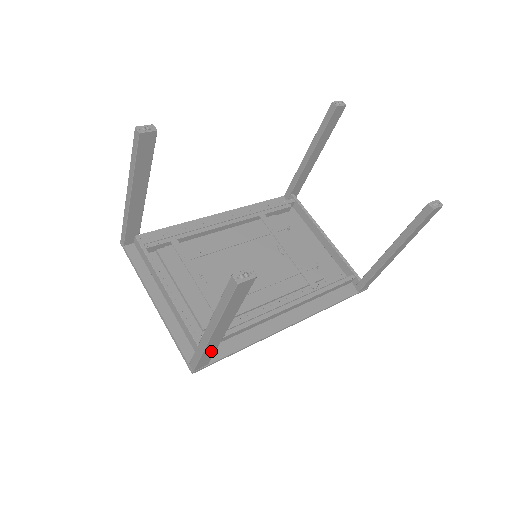
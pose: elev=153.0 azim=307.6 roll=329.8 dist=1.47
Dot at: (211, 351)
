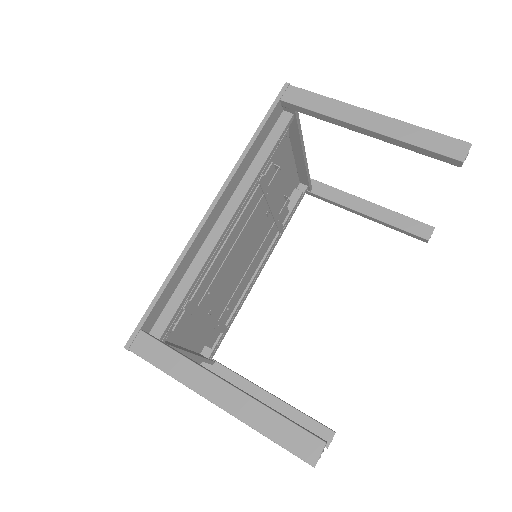
Dot at: occluded
